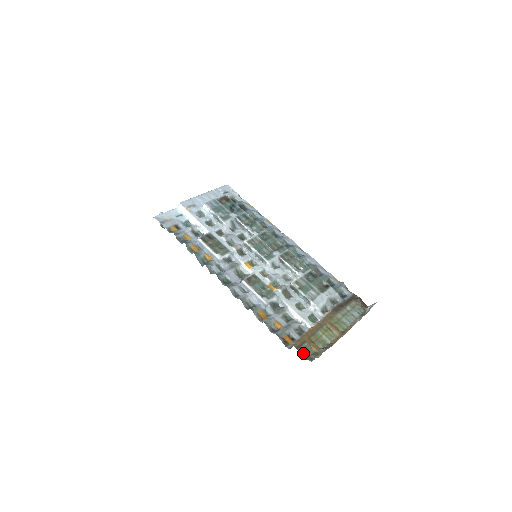
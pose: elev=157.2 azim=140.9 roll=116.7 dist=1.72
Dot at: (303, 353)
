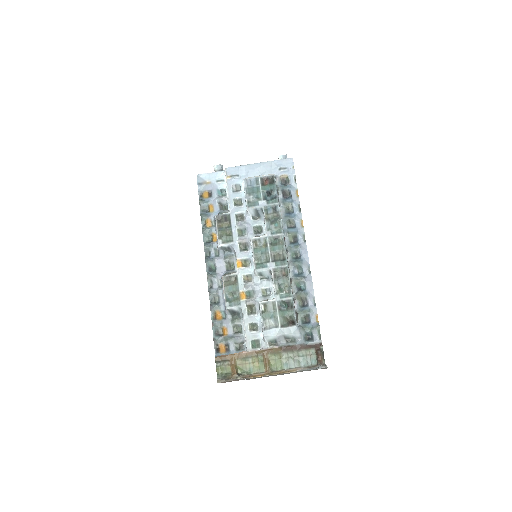
Dot at: (219, 368)
